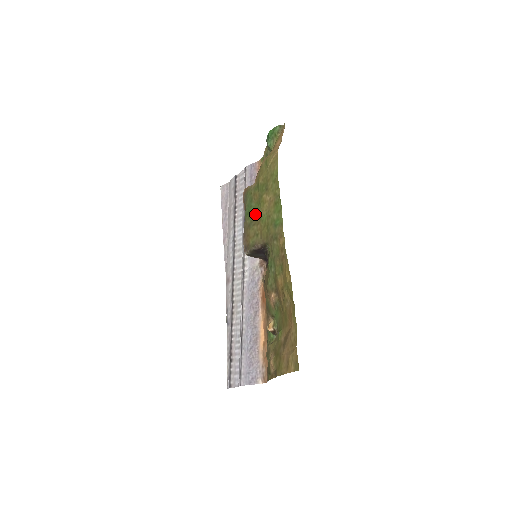
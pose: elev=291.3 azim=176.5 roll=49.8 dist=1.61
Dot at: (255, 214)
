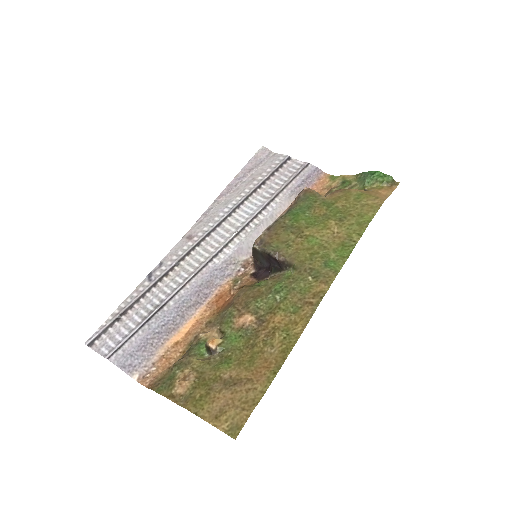
Dot at: (303, 225)
